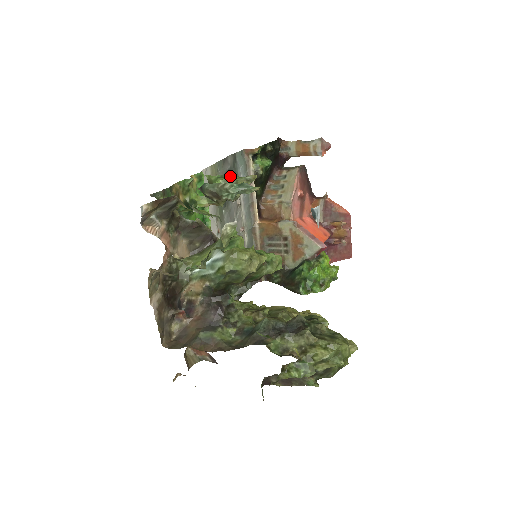
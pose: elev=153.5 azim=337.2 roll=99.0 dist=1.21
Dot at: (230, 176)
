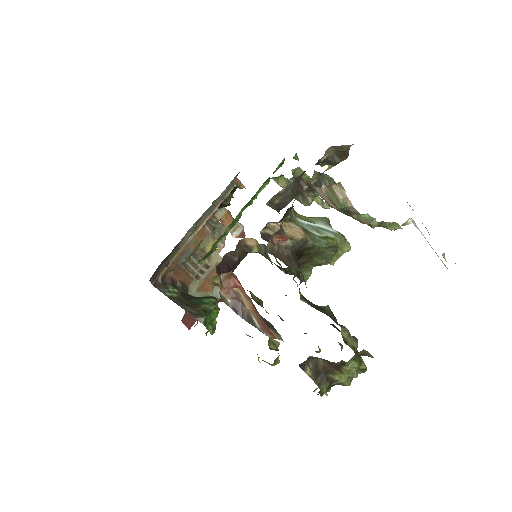
Dot at: occluded
